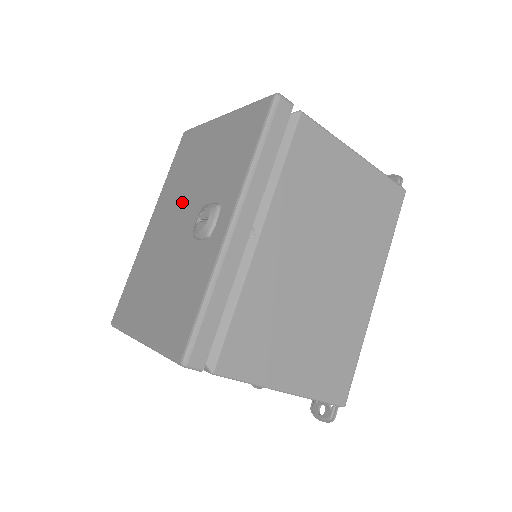
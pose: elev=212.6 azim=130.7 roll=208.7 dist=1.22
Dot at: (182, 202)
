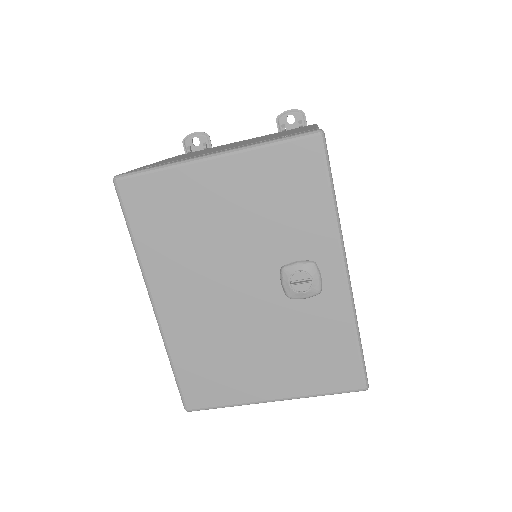
Dot at: (220, 269)
